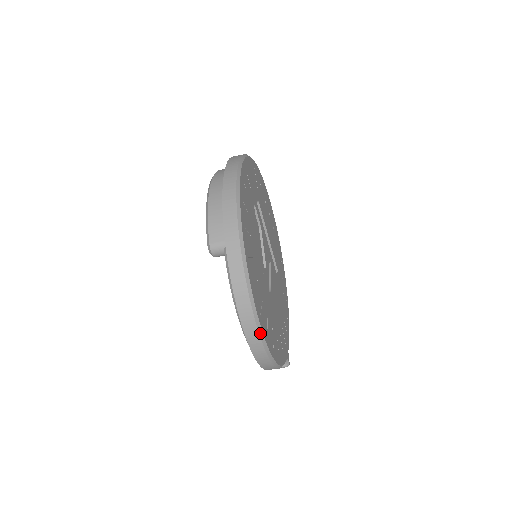
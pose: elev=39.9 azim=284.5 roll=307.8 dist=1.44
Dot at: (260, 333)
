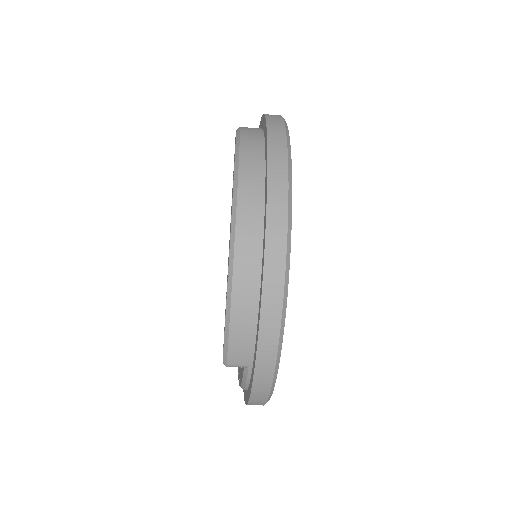
Dot at: occluded
